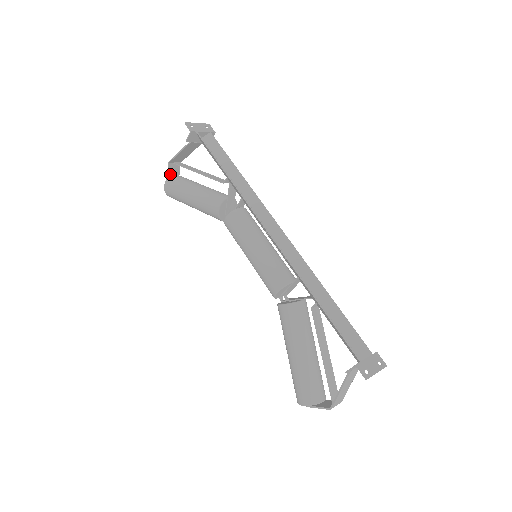
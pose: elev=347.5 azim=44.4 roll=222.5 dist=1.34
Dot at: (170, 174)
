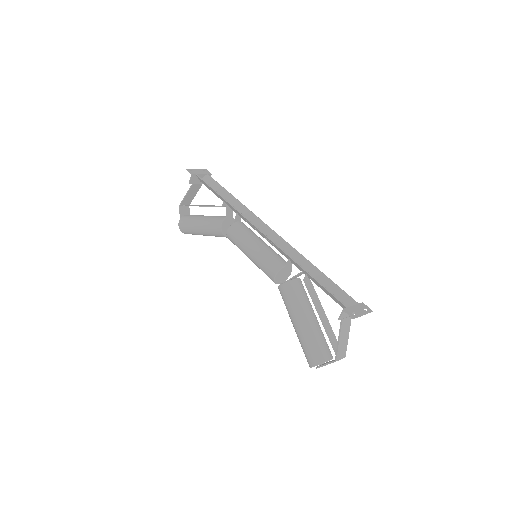
Dot at: (182, 215)
